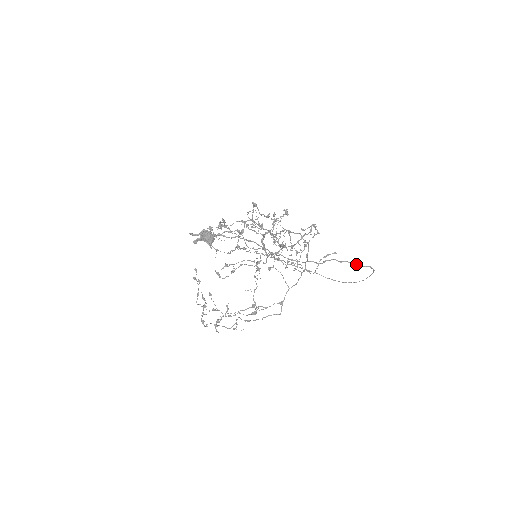
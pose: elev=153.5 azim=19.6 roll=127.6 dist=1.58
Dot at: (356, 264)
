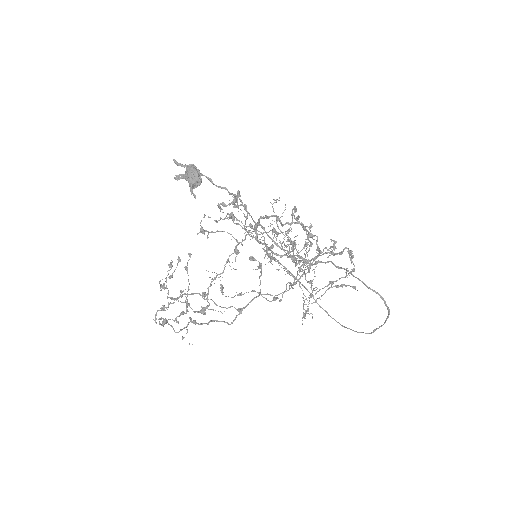
Dot at: (358, 278)
